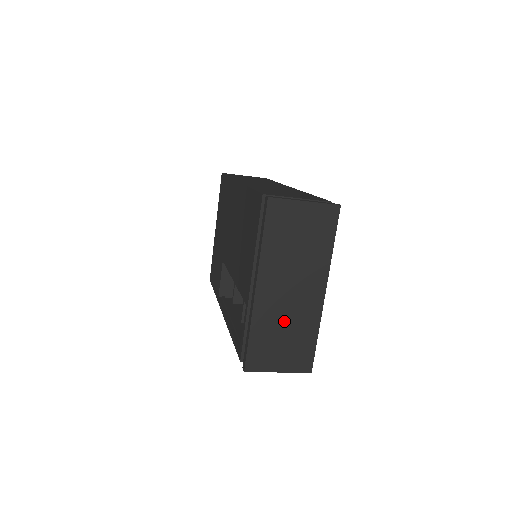
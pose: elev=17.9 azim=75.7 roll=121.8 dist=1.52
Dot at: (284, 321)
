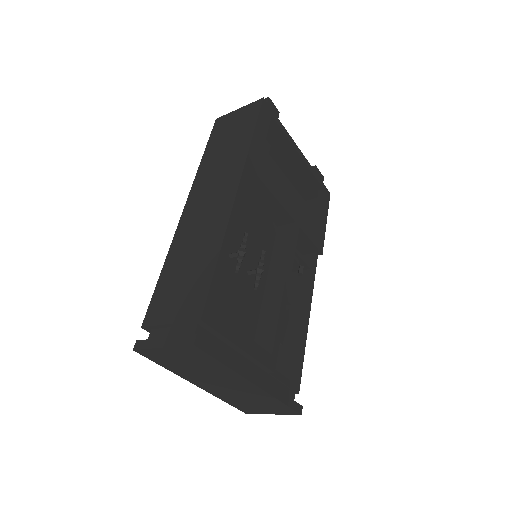
Dot at: (241, 397)
